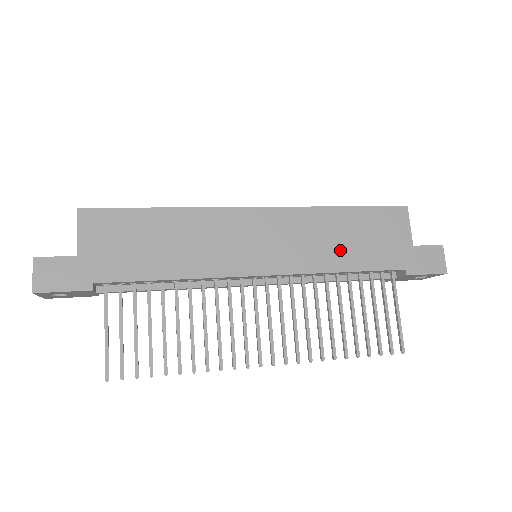
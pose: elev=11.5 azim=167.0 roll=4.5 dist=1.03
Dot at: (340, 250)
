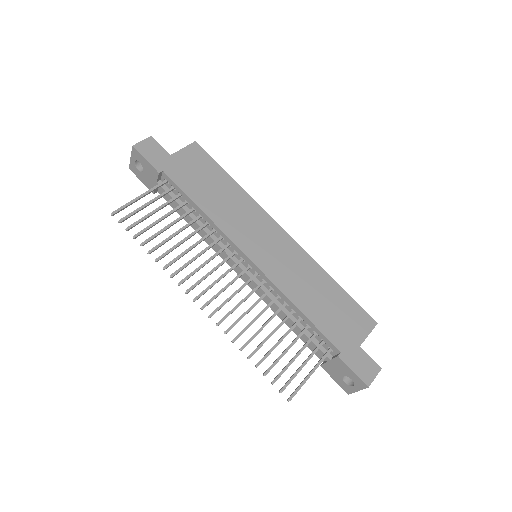
Dot at: (309, 297)
